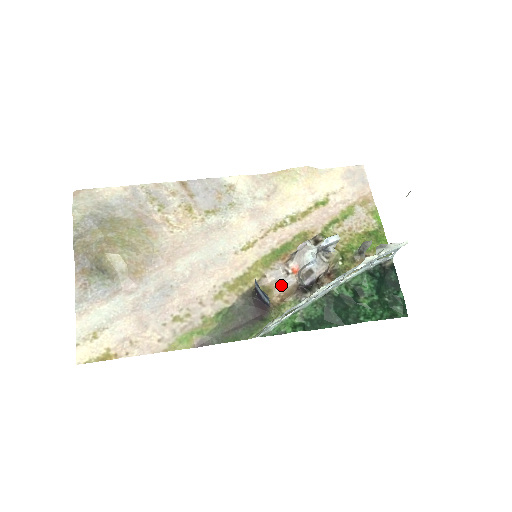
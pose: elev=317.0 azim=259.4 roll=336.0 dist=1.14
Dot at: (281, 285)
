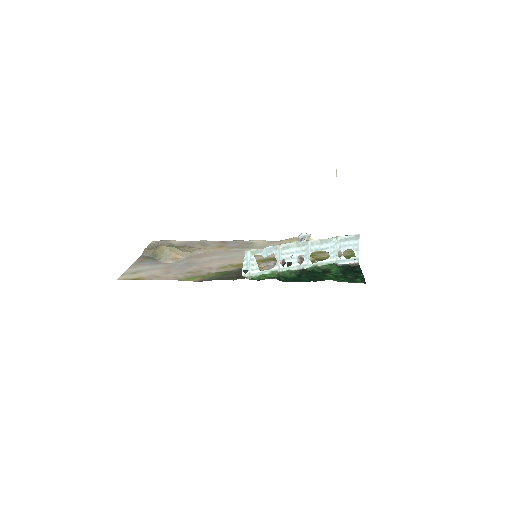
Dot at: (269, 267)
